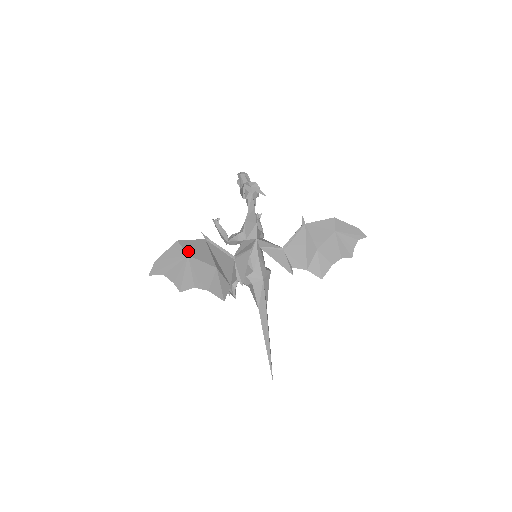
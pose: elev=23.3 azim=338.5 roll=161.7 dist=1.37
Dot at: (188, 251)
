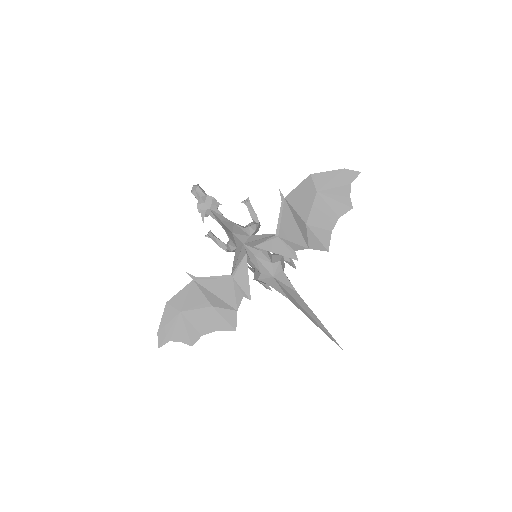
Dot at: (179, 307)
